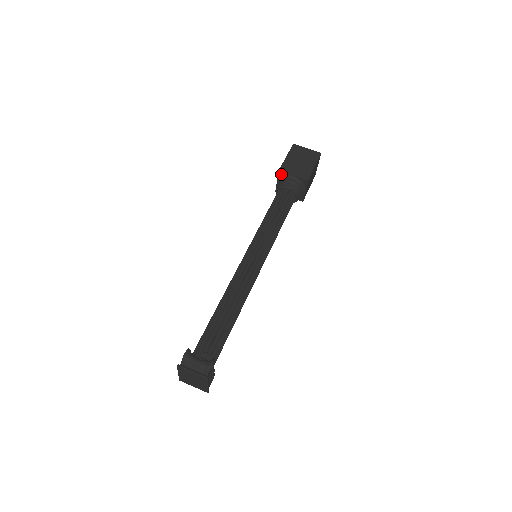
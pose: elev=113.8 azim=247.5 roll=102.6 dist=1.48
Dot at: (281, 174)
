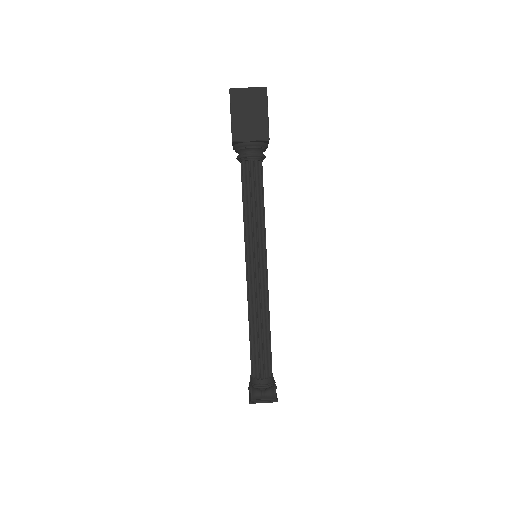
Dot at: (236, 143)
